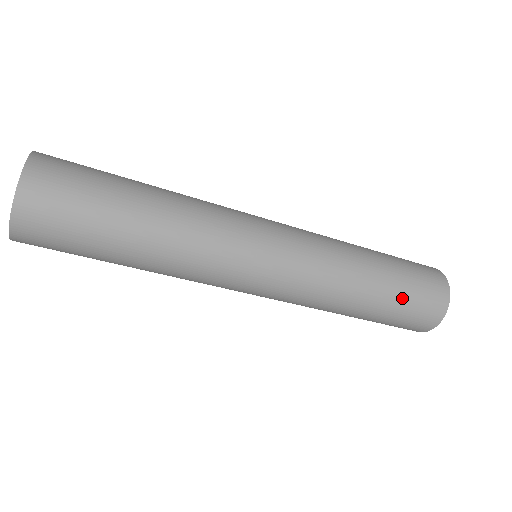
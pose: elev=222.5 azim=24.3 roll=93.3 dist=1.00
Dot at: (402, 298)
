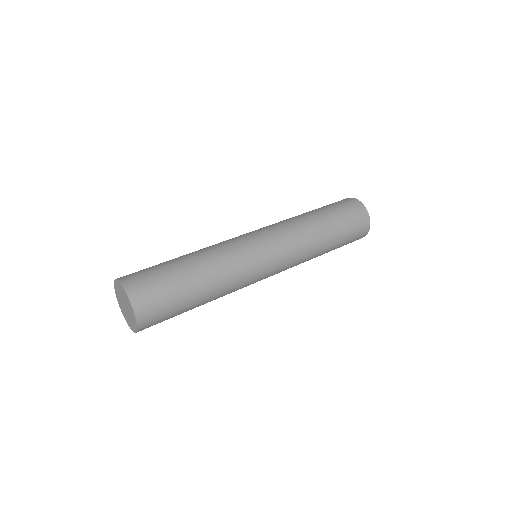
Dot at: (334, 211)
